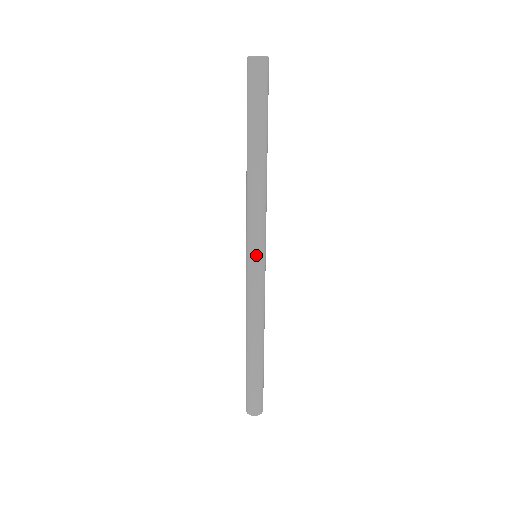
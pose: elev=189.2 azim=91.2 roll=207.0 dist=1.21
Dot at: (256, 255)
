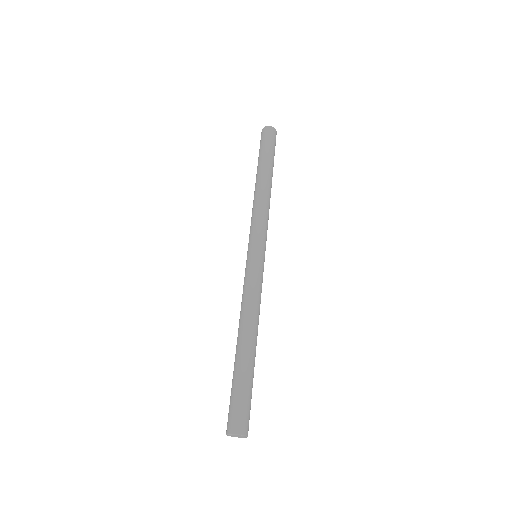
Dot at: (261, 250)
